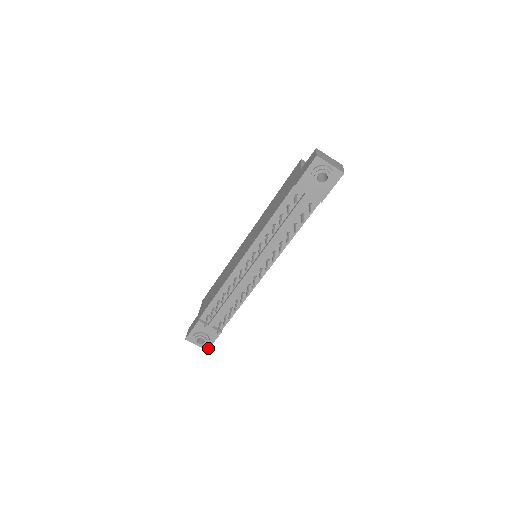
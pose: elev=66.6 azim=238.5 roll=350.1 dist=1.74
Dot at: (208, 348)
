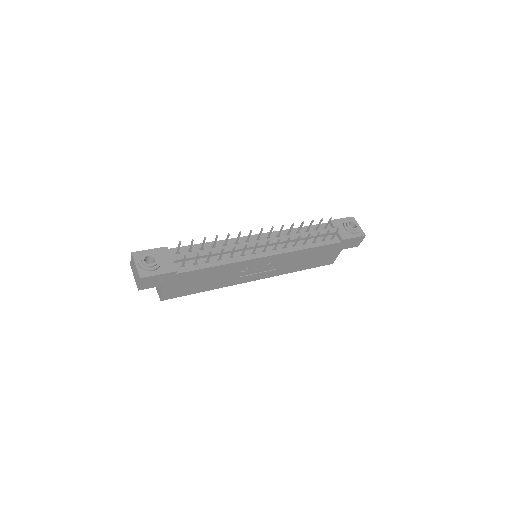
Dot at: (144, 276)
